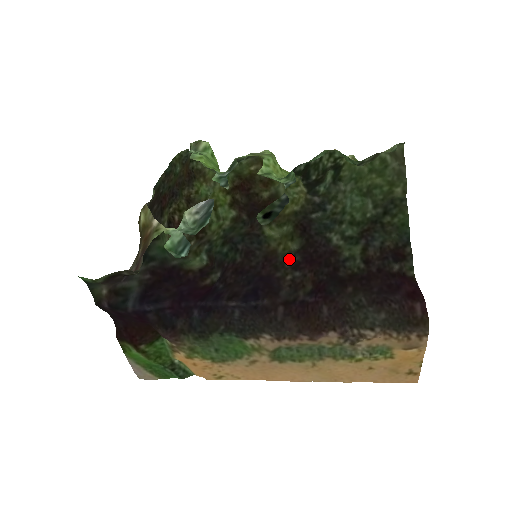
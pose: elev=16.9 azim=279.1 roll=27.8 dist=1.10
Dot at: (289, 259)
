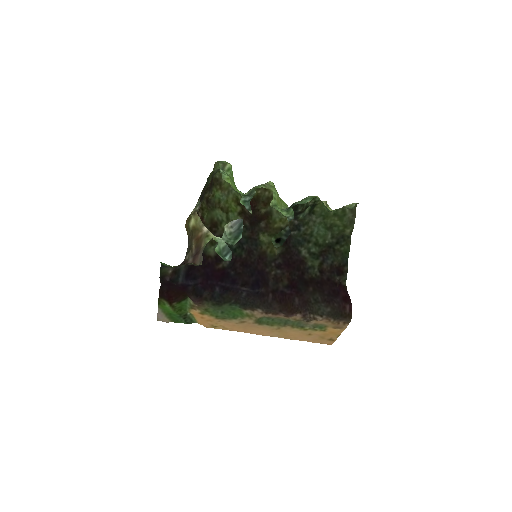
Dot at: (274, 260)
